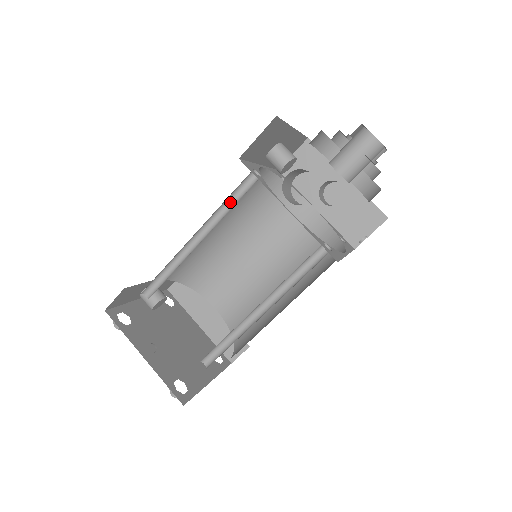
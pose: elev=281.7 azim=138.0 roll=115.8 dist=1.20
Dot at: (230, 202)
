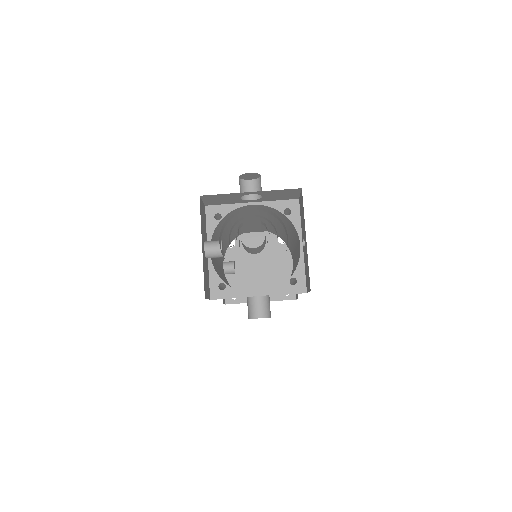
Dot at: (223, 285)
